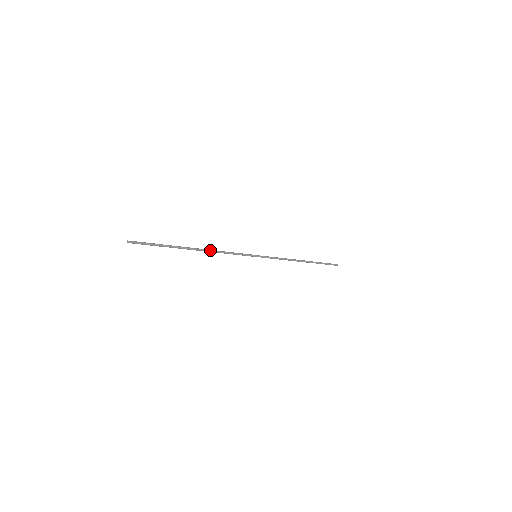
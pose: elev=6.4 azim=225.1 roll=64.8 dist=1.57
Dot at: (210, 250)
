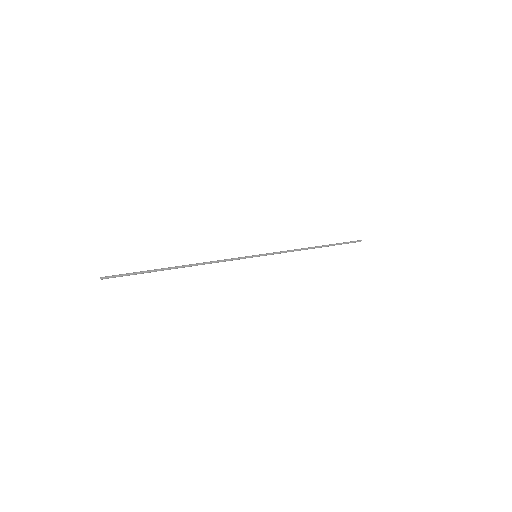
Dot at: (199, 264)
